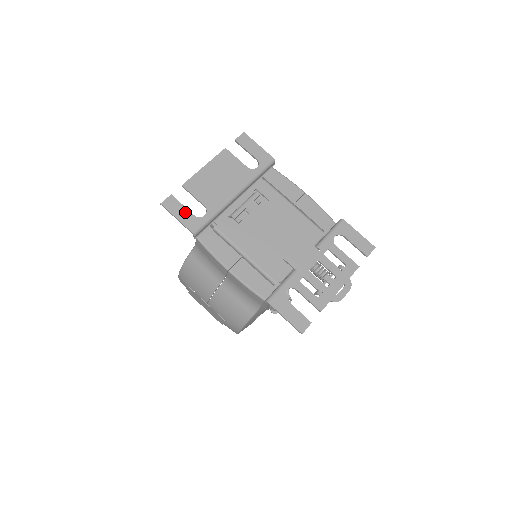
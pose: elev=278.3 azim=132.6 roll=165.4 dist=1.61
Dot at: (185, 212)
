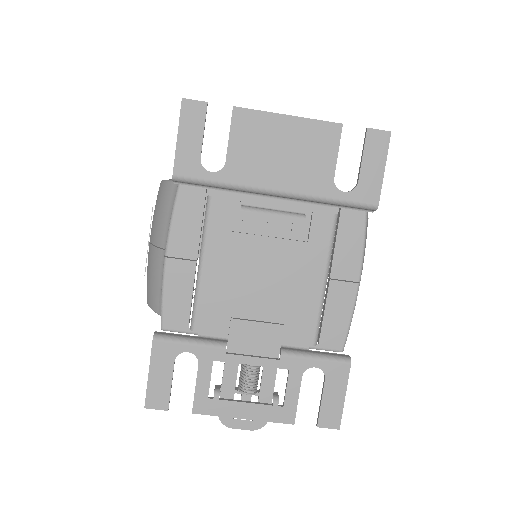
Dot at: (196, 141)
